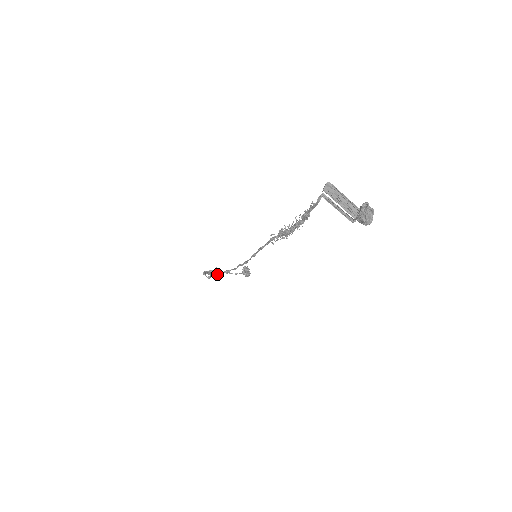
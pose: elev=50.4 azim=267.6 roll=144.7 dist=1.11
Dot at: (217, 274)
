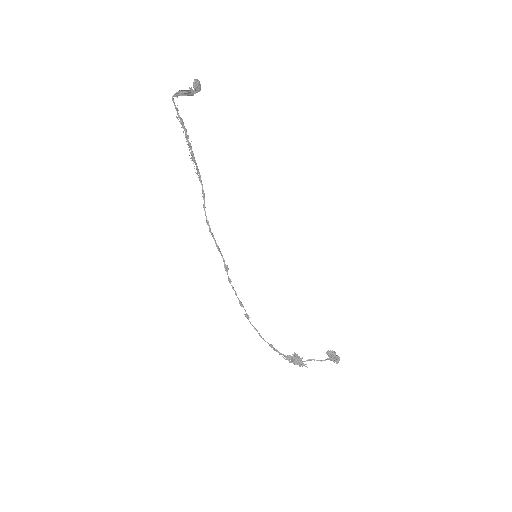
Dot at: occluded
